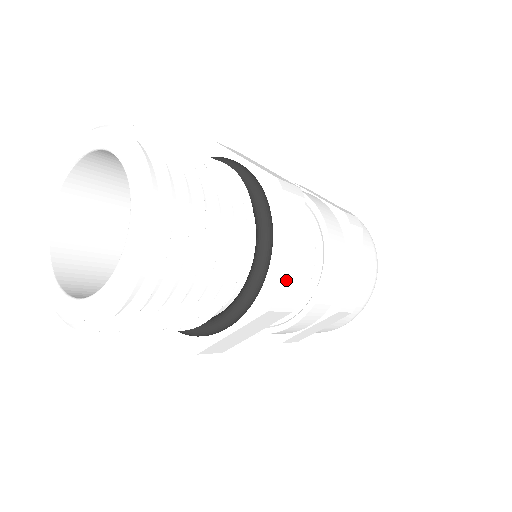
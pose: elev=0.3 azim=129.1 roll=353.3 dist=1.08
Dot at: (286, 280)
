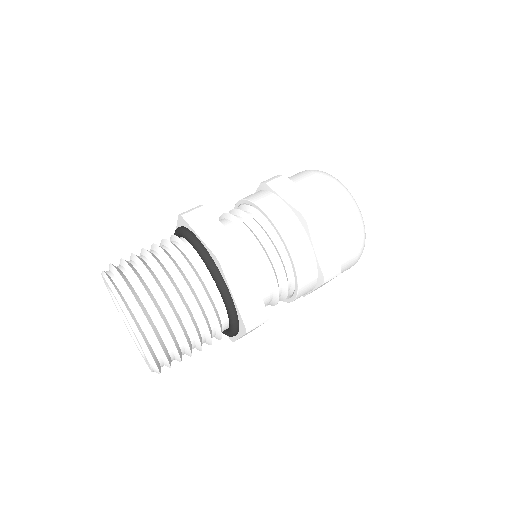
Dot at: (218, 243)
